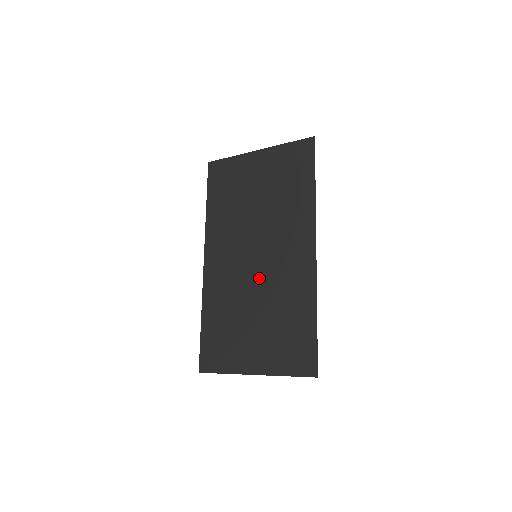
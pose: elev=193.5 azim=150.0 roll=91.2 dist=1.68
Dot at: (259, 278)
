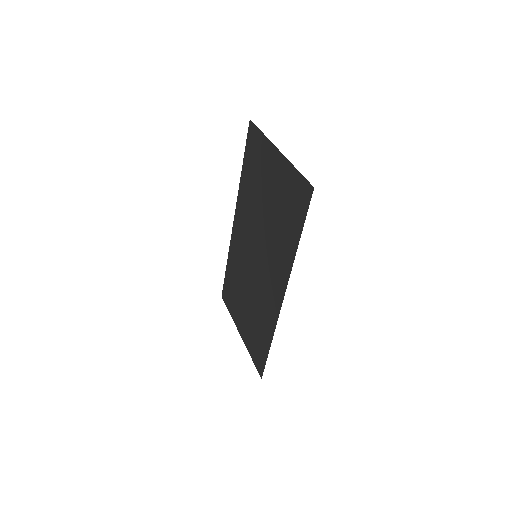
Dot at: (254, 276)
